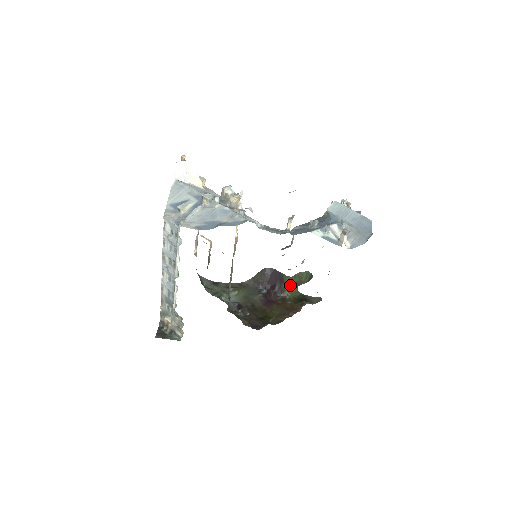
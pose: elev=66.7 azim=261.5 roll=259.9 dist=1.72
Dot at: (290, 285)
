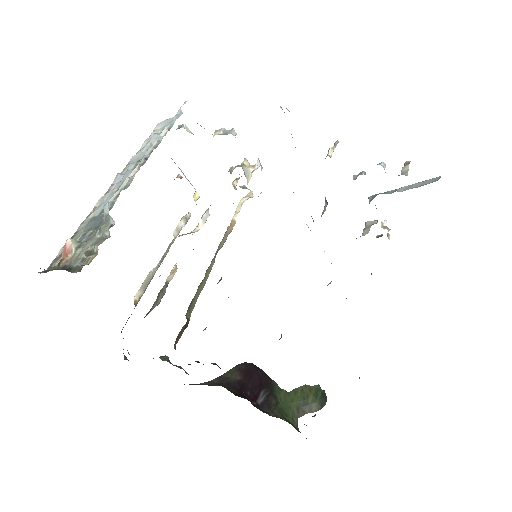
Dot at: (285, 407)
